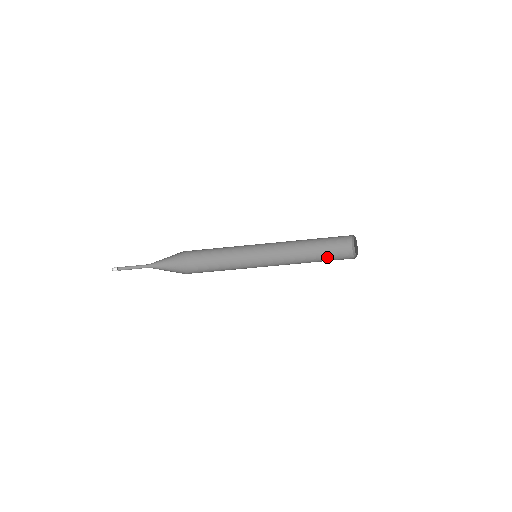
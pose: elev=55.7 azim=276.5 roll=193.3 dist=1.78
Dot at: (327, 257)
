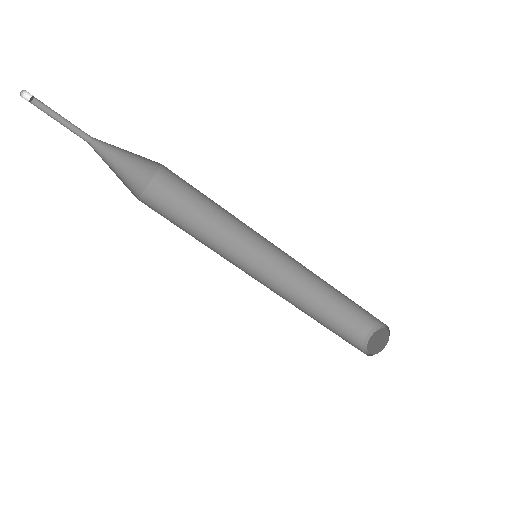
Dot at: (335, 333)
